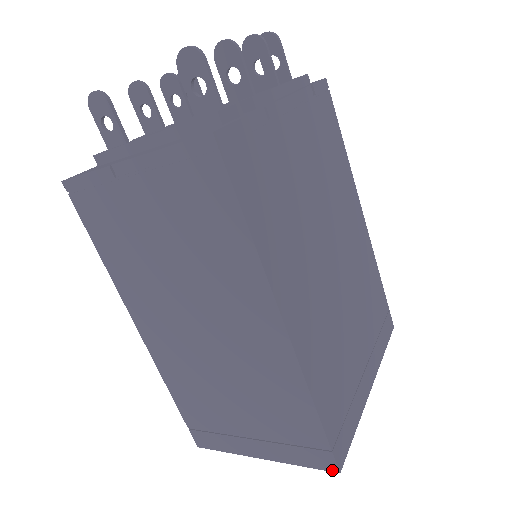
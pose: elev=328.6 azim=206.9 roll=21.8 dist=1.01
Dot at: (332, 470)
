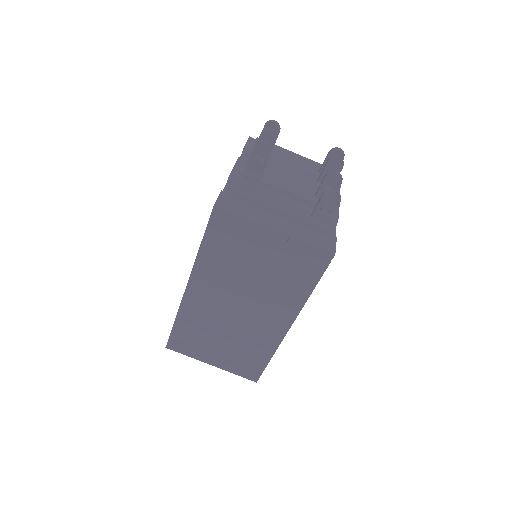
Dot at: (253, 380)
